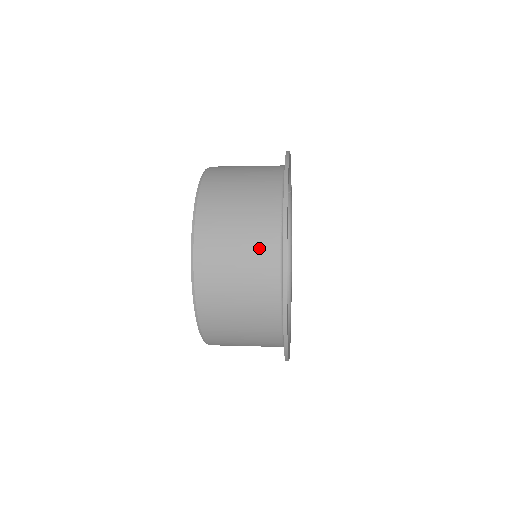
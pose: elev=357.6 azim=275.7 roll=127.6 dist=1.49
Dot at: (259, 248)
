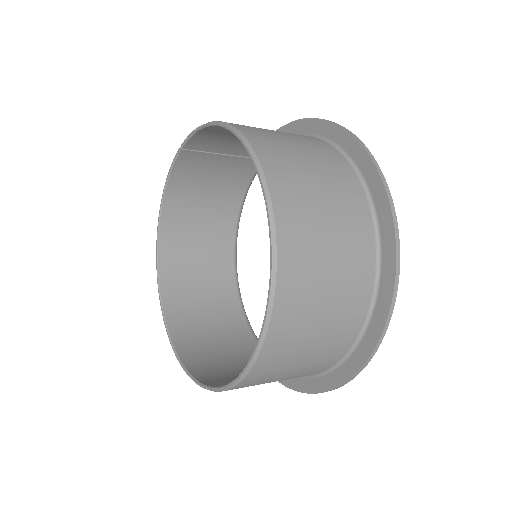
Dot at: (353, 280)
